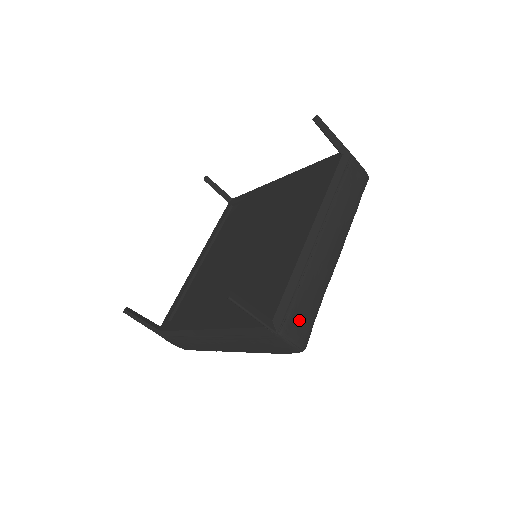
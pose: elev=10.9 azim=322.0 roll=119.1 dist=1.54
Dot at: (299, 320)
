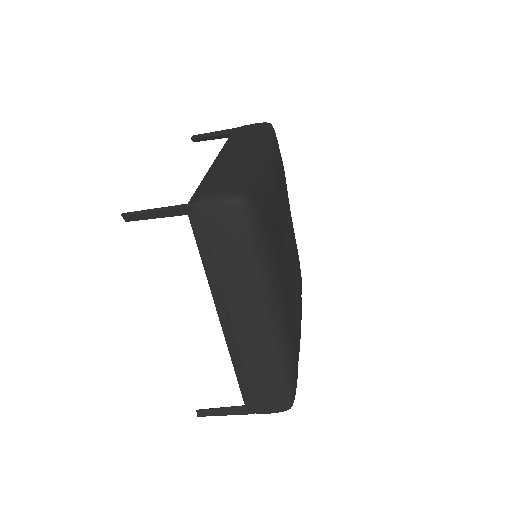
Dot at: (219, 186)
